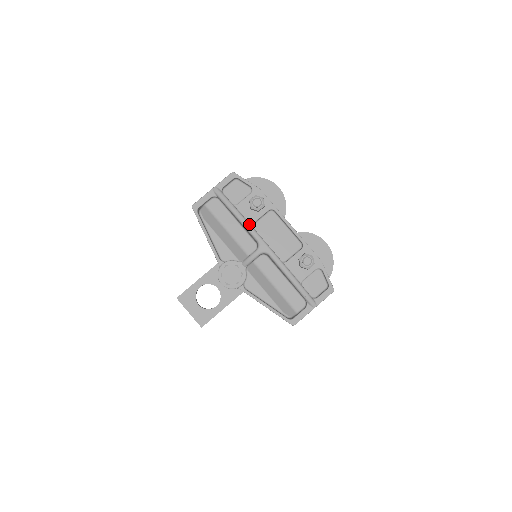
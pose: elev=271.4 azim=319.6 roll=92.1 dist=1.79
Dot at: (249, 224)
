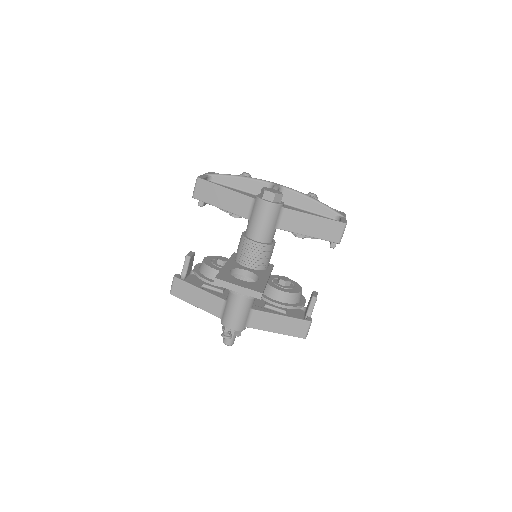
Dot at: (254, 178)
